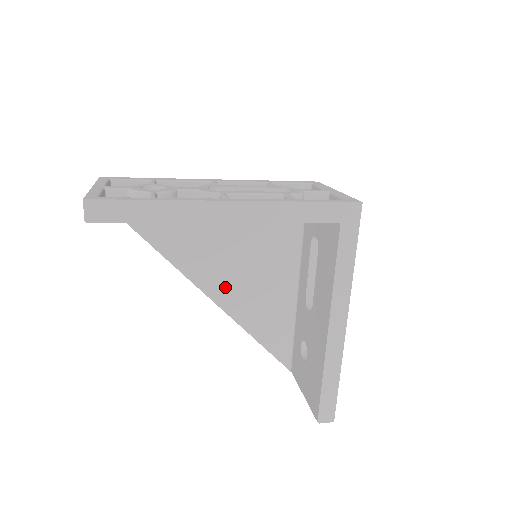
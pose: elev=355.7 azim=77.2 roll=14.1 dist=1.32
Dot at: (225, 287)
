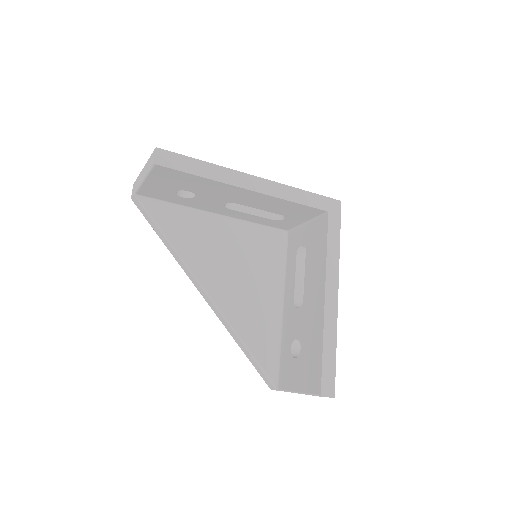
Dot at: (224, 291)
